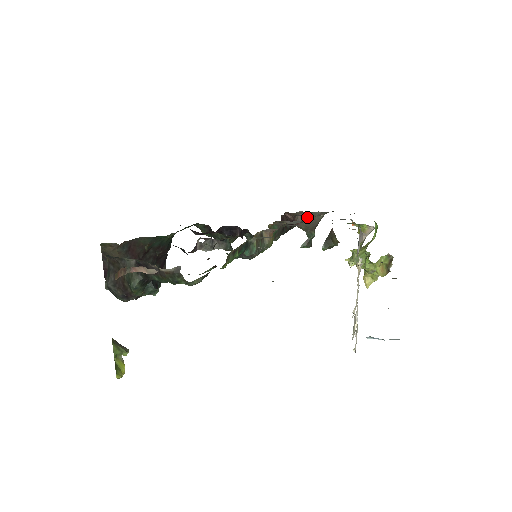
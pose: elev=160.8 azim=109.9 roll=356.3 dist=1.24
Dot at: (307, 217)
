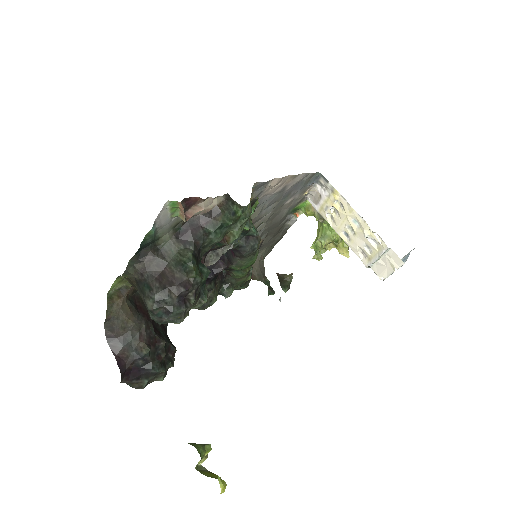
Dot at: (254, 266)
